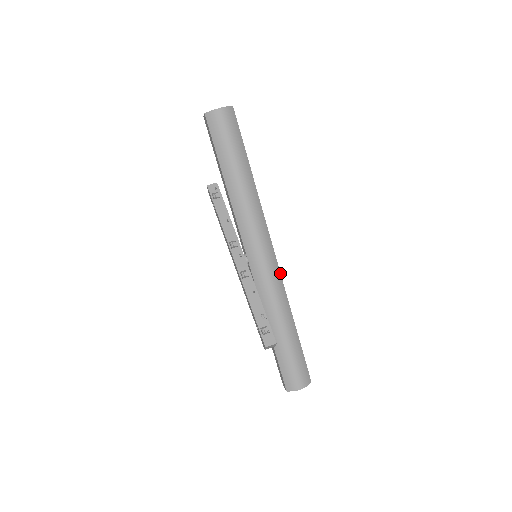
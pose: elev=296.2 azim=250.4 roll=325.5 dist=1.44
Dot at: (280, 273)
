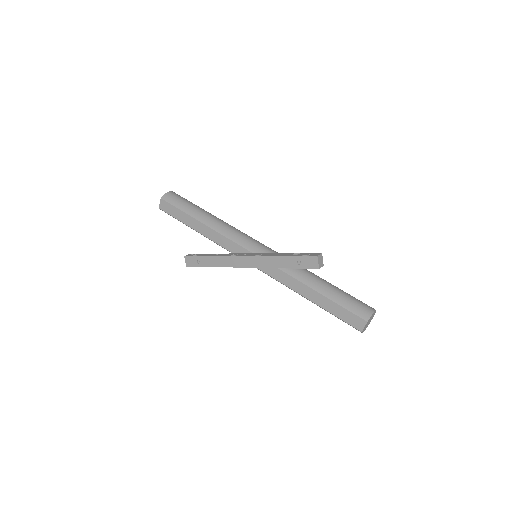
Dot at: occluded
